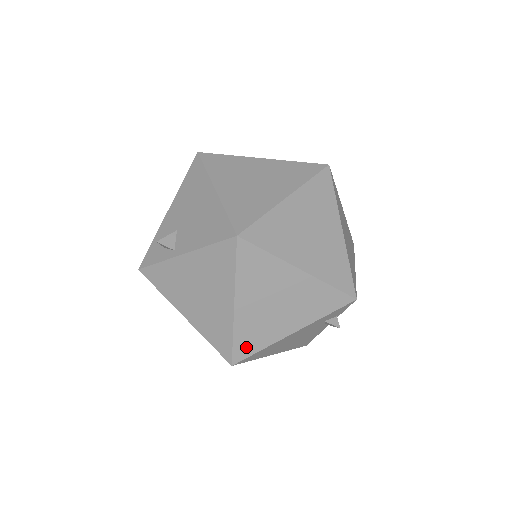
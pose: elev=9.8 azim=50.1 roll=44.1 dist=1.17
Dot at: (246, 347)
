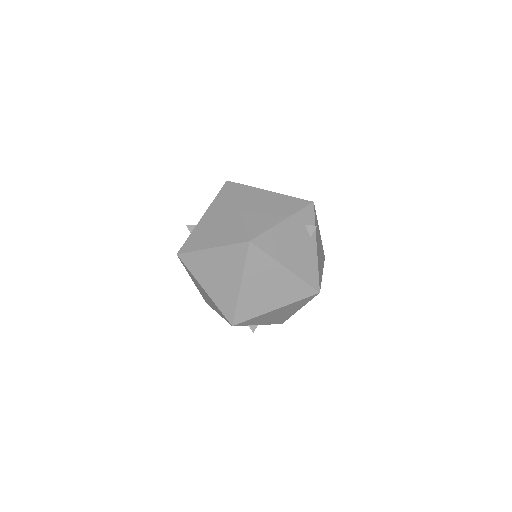
Dot at: (255, 230)
